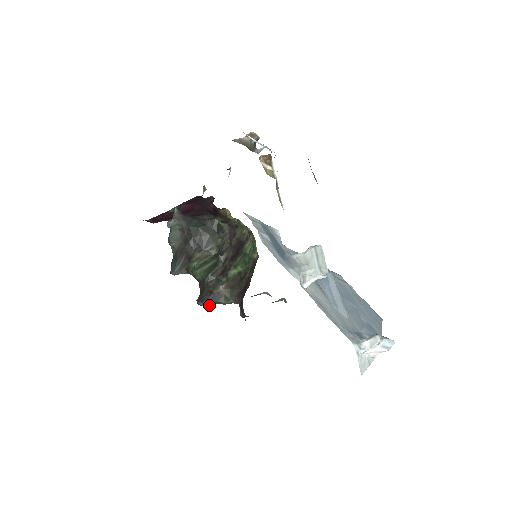
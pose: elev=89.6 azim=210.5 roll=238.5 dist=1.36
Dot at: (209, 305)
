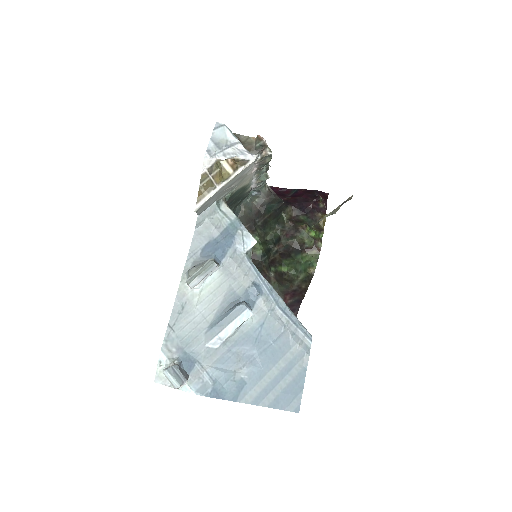
Dot at: occluded
